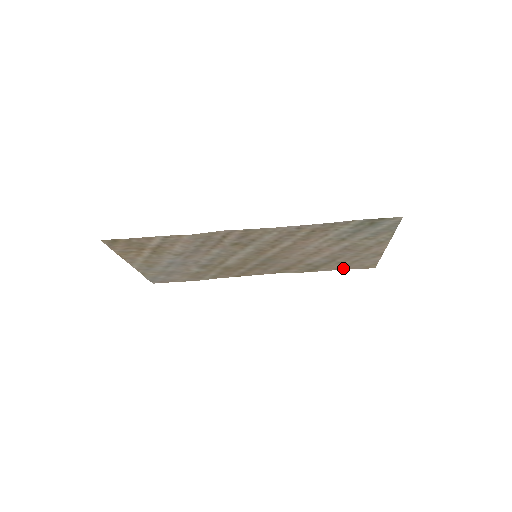
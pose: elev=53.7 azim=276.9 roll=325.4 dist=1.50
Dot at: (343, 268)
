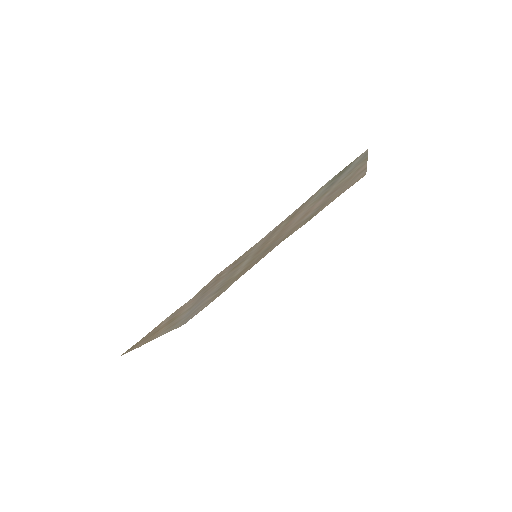
Dot at: (337, 196)
